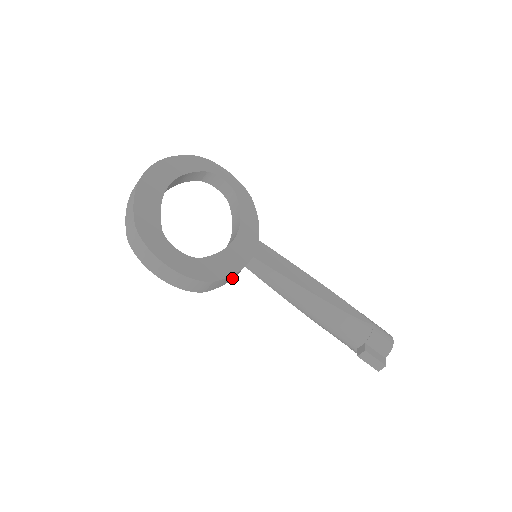
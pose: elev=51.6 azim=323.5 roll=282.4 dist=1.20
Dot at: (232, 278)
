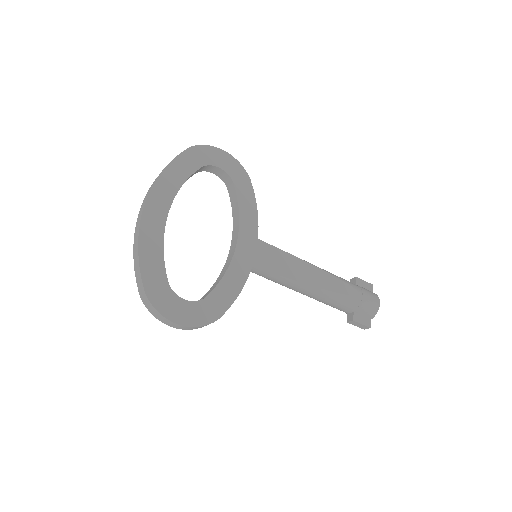
Dot at: occluded
